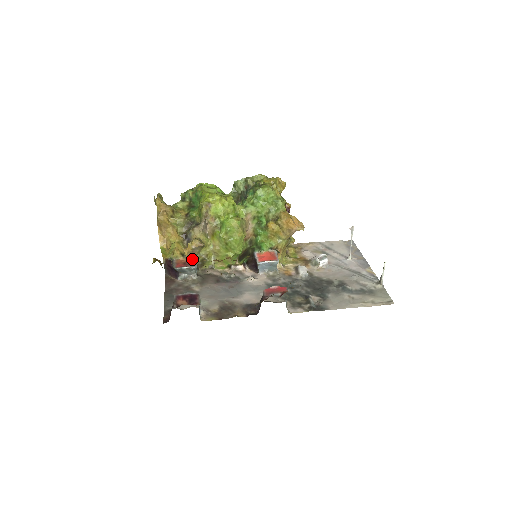
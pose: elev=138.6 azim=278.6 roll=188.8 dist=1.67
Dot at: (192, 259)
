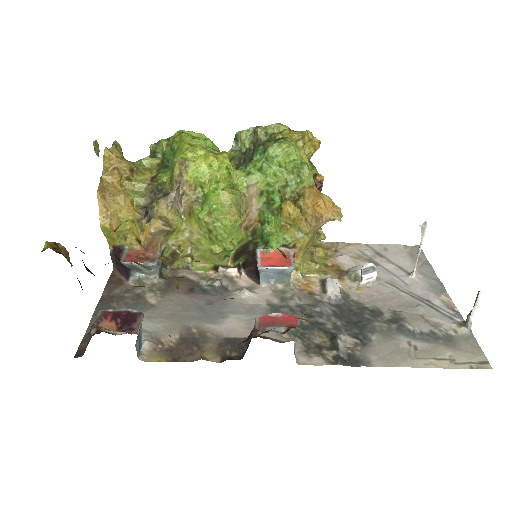
Dot at: (153, 250)
